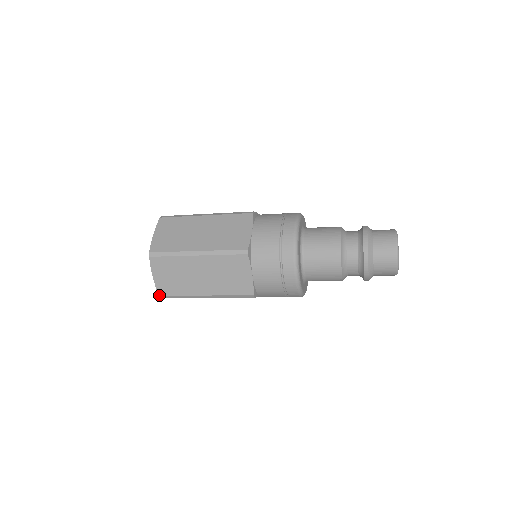
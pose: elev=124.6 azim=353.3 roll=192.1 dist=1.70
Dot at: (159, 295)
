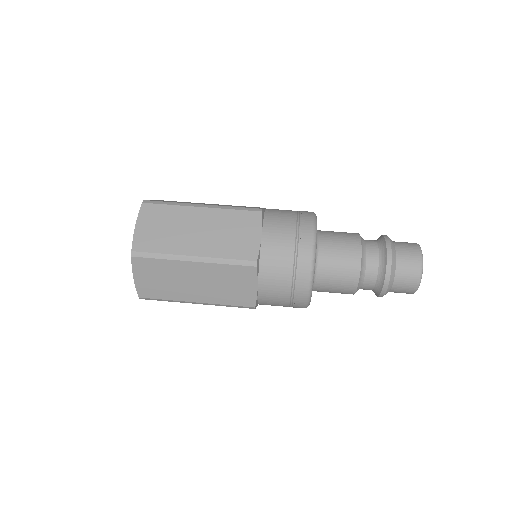
Dot at: (139, 297)
